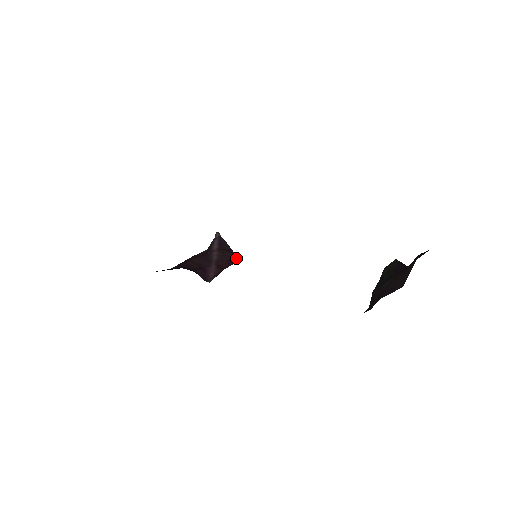
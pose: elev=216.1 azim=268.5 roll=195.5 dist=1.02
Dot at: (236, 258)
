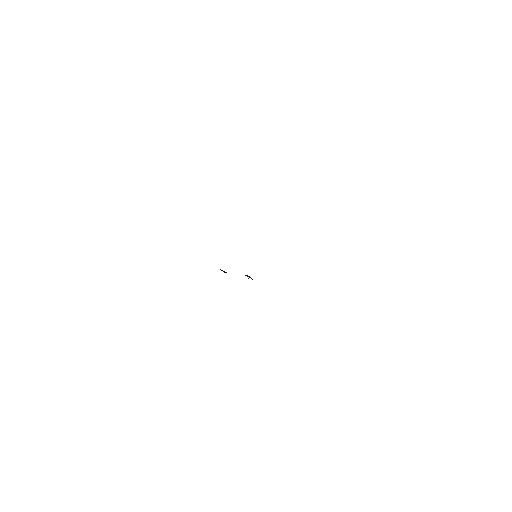
Dot at: occluded
